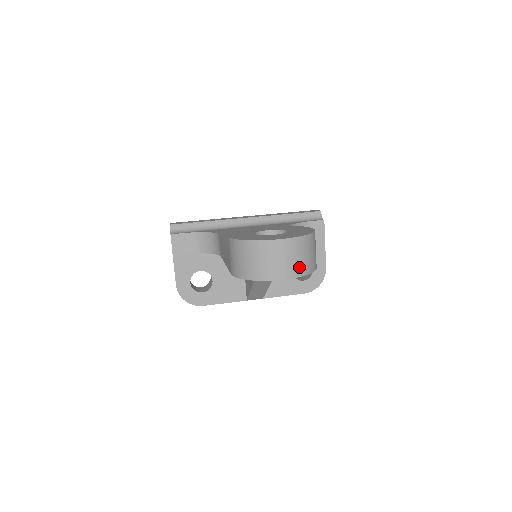
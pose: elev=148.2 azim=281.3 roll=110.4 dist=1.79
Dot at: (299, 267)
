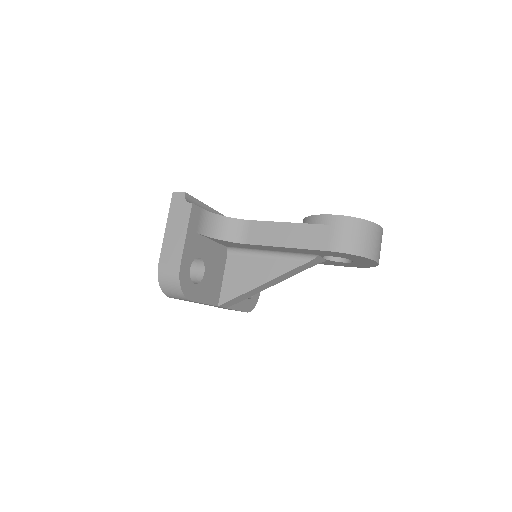
Dot at: occluded
